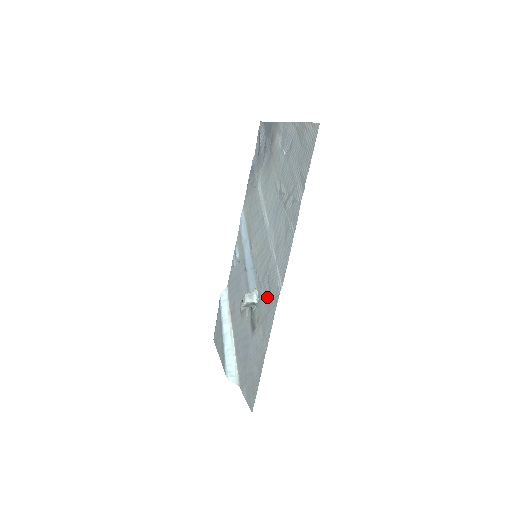
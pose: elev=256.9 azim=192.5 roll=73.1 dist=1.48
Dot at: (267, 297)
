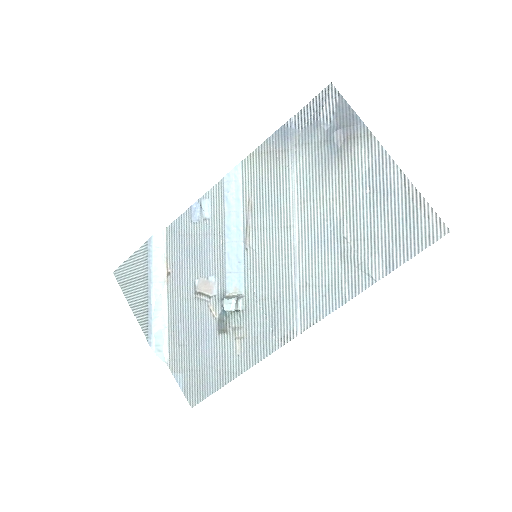
Dot at: (265, 321)
